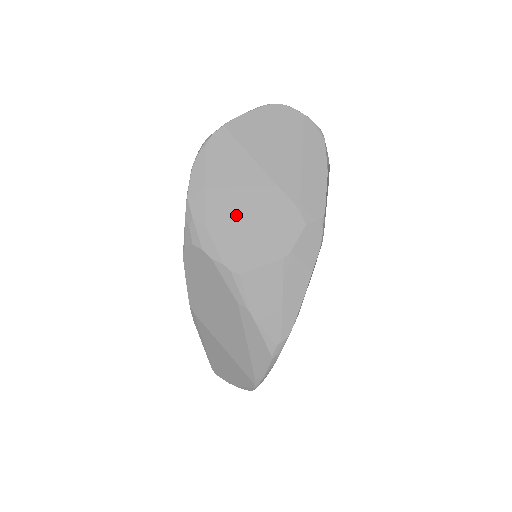
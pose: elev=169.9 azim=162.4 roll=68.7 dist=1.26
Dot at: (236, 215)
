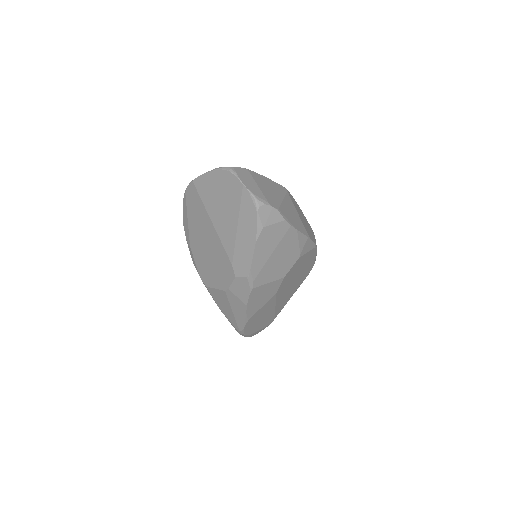
Dot at: (202, 249)
